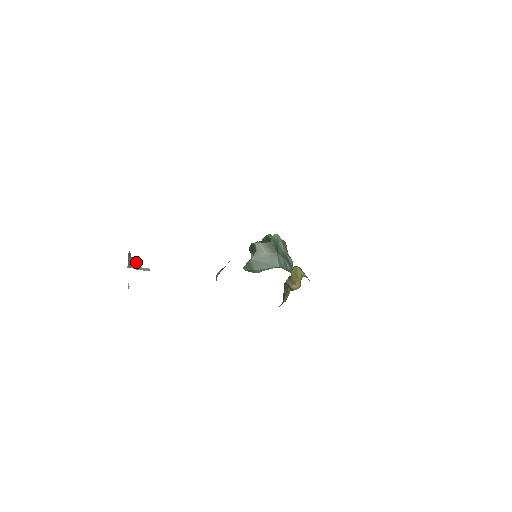
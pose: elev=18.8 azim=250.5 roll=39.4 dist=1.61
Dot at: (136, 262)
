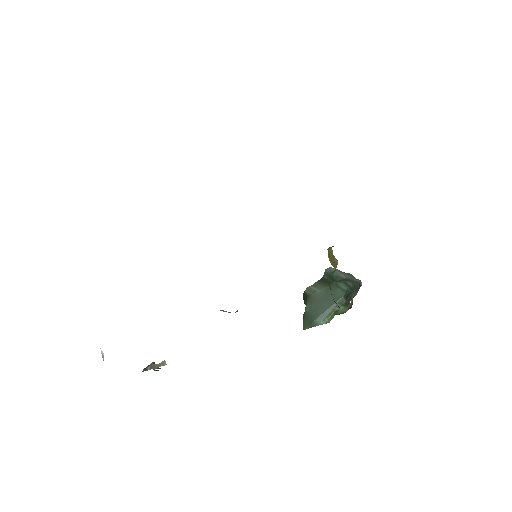
Dot at: (152, 363)
